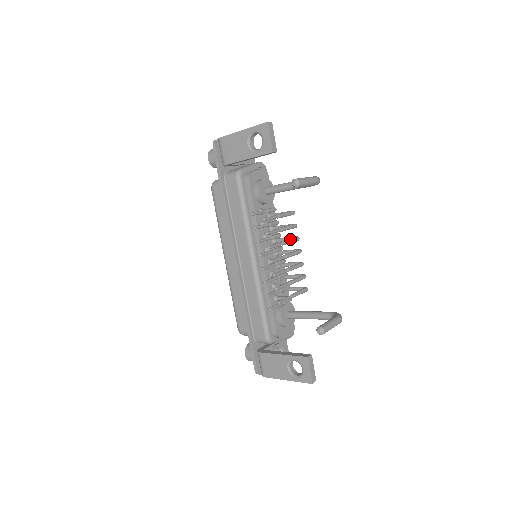
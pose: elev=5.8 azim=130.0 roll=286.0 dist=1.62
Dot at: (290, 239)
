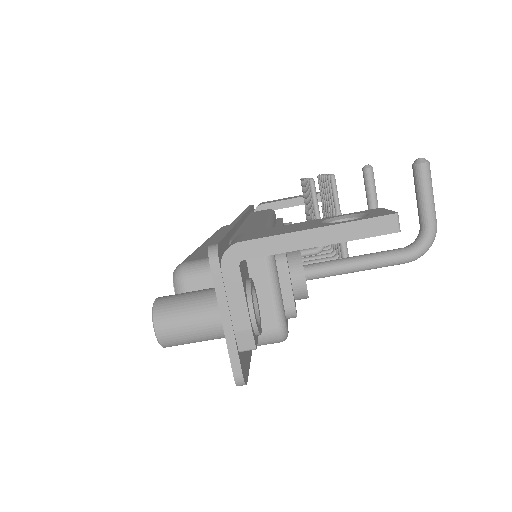
Dot at: occluded
